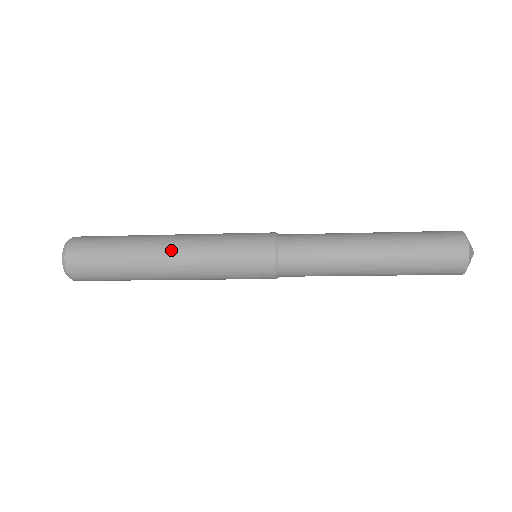
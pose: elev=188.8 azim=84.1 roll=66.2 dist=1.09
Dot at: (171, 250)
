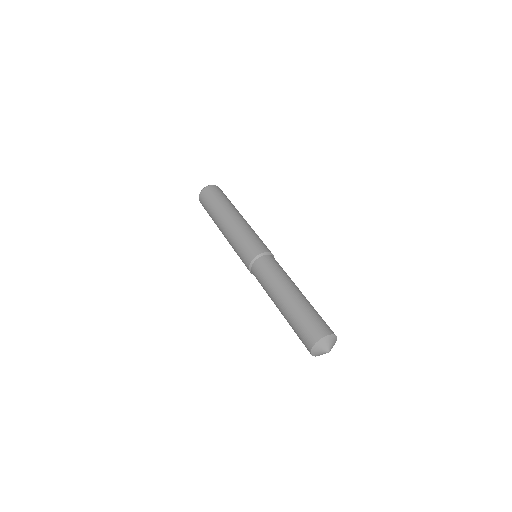
Dot at: (224, 236)
